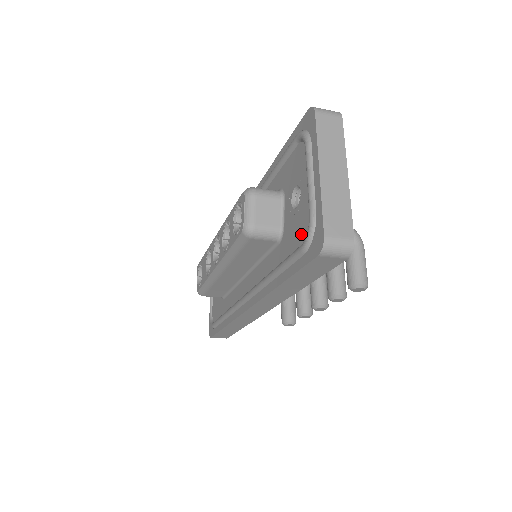
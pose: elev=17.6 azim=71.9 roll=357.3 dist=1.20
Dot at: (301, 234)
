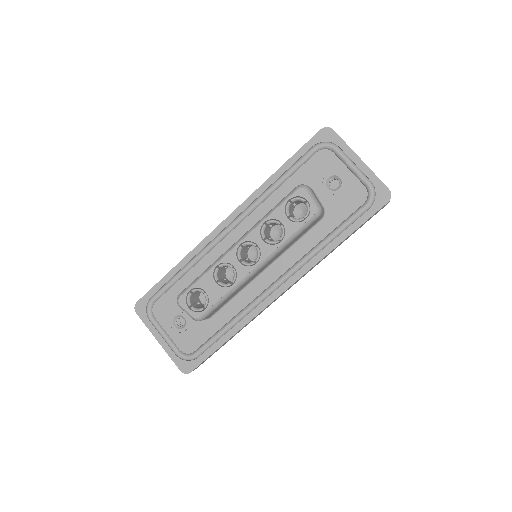
Dot at: (357, 200)
